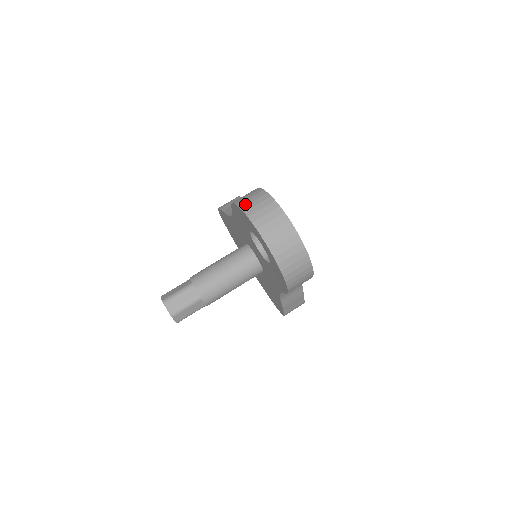
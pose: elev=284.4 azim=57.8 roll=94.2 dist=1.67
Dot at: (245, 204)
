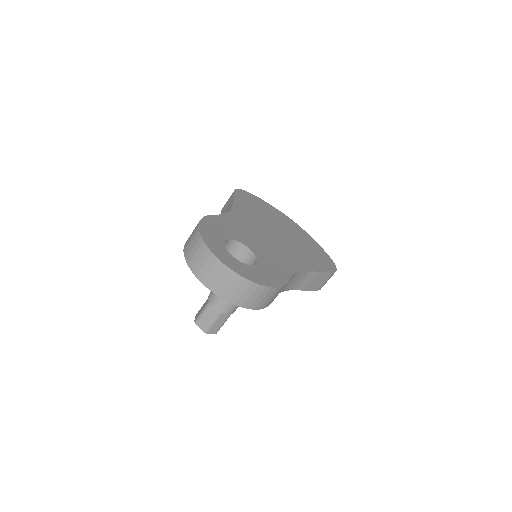
Dot at: (186, 249)
